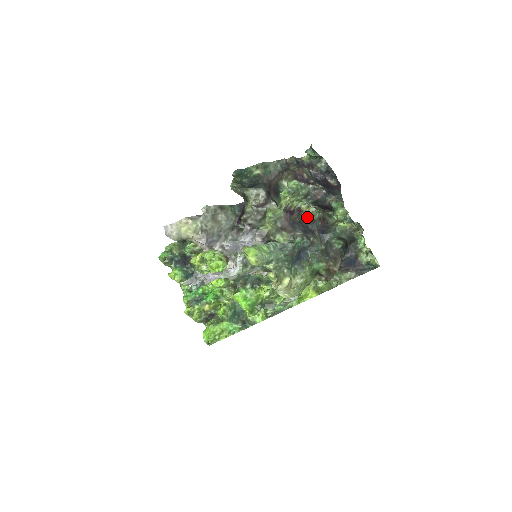
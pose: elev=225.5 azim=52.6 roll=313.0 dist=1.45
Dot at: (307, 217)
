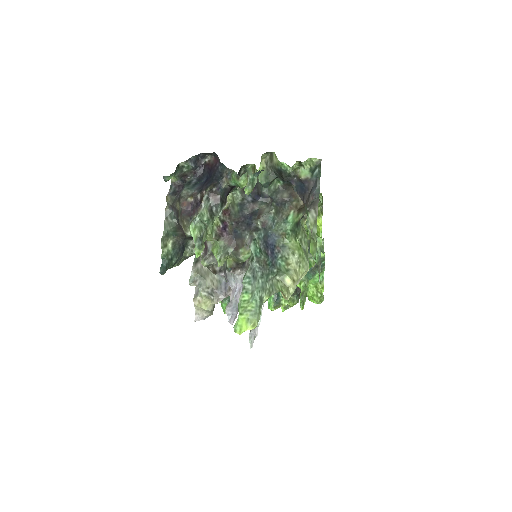
Dot at: (236, 208)
